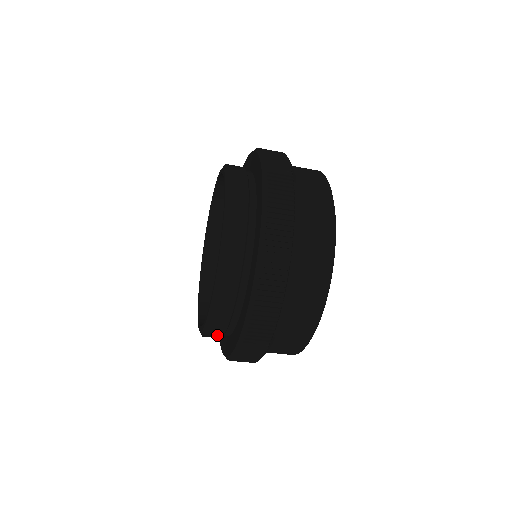
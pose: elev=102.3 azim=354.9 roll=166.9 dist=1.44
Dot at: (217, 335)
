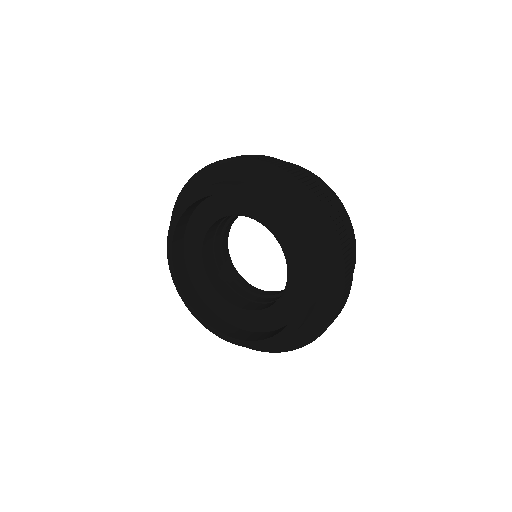
Dot at: occluded
